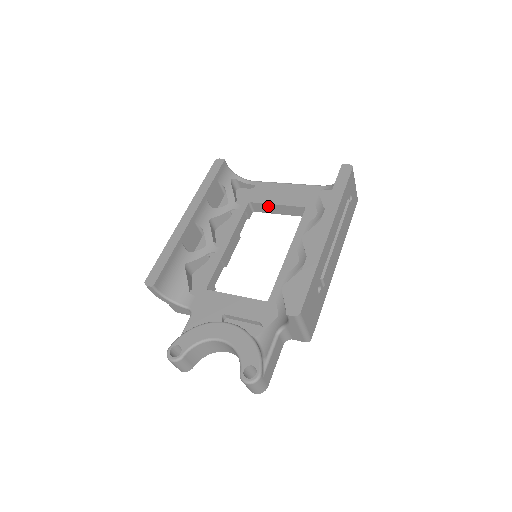
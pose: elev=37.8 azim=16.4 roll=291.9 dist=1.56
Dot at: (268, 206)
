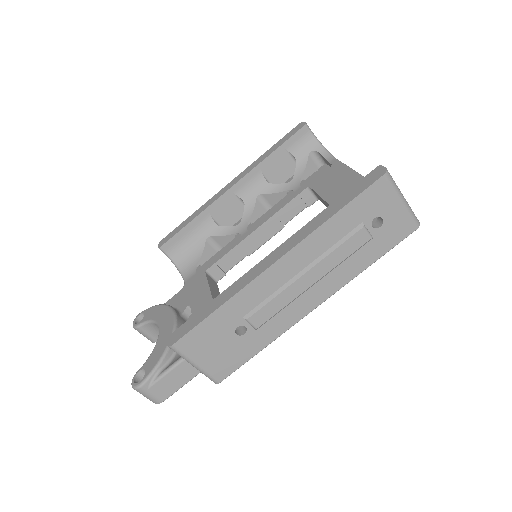
Dot at: (321, 198)
